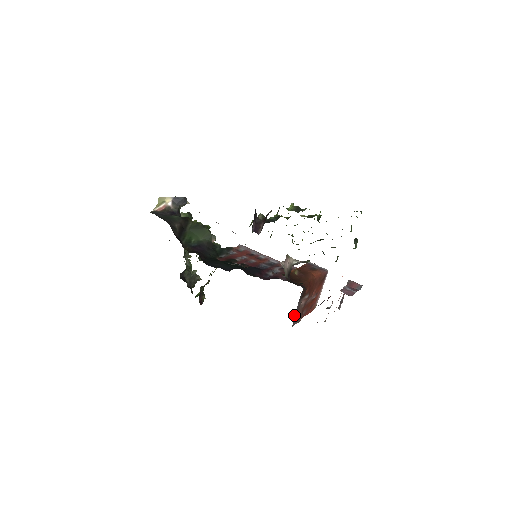
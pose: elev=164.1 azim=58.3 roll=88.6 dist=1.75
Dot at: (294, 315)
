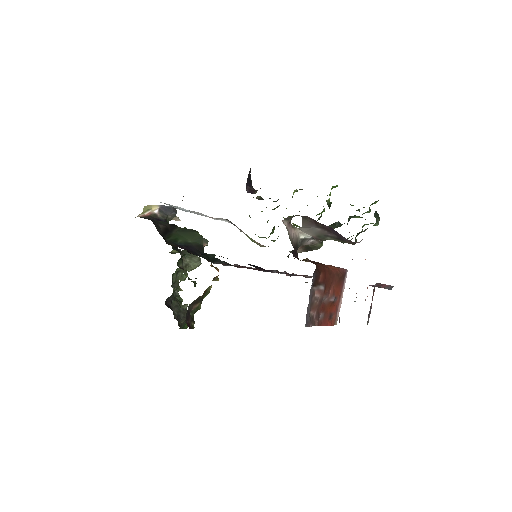
Dot at: occluded
